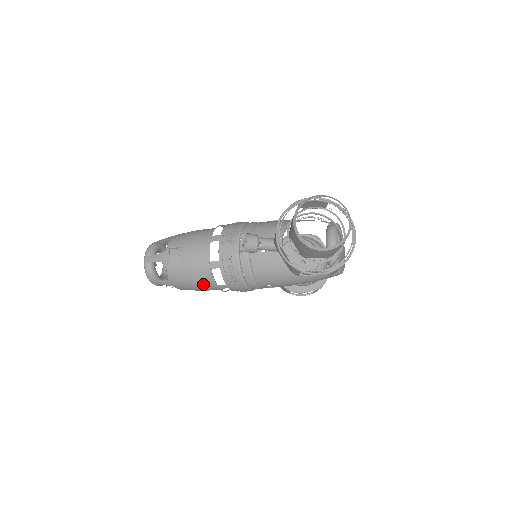
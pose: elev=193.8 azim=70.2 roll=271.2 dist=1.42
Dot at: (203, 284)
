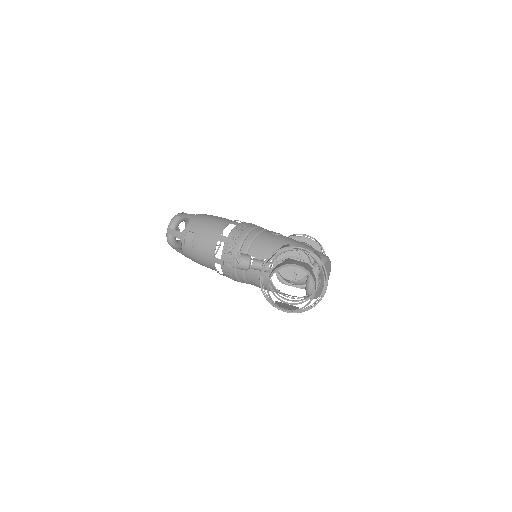
Dot at: (208, 267)
